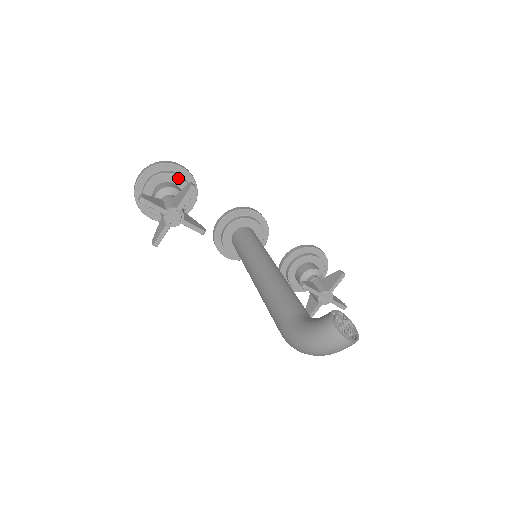
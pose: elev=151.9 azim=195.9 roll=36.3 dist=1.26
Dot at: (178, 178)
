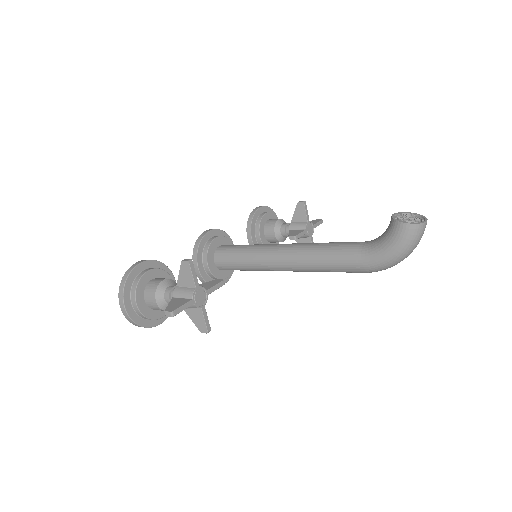
Dot at: (150, 273)
